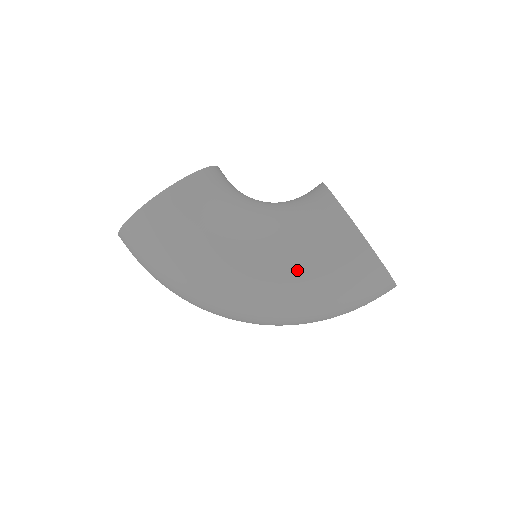
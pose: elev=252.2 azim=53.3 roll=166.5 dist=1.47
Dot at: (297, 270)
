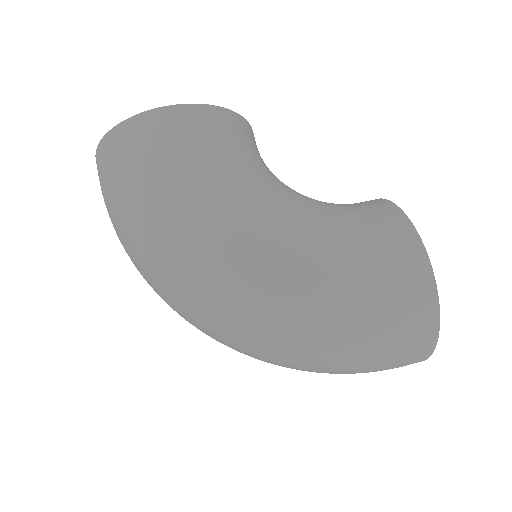
Dot at: (327, 263)
